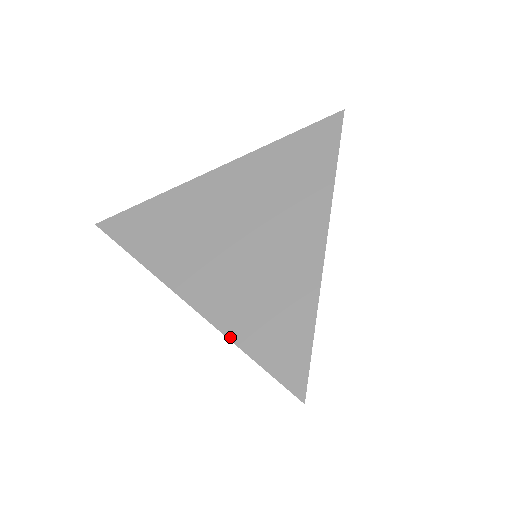
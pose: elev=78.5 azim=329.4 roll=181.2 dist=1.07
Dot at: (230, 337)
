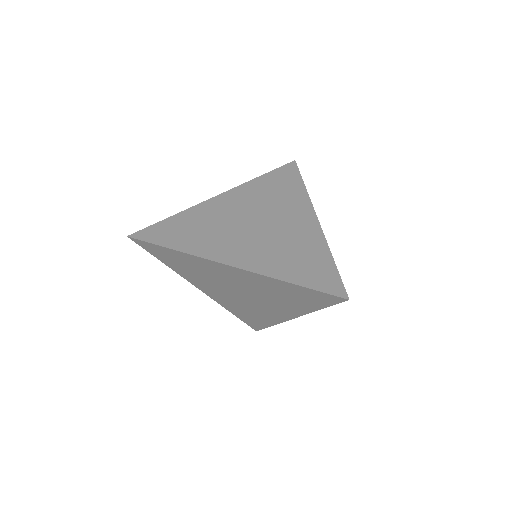
Dot at: (277, 278)
